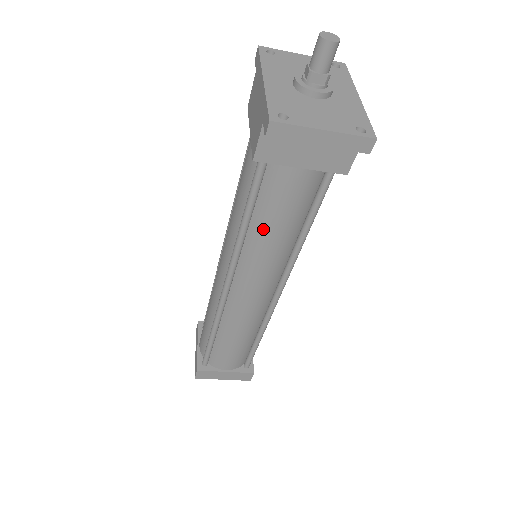
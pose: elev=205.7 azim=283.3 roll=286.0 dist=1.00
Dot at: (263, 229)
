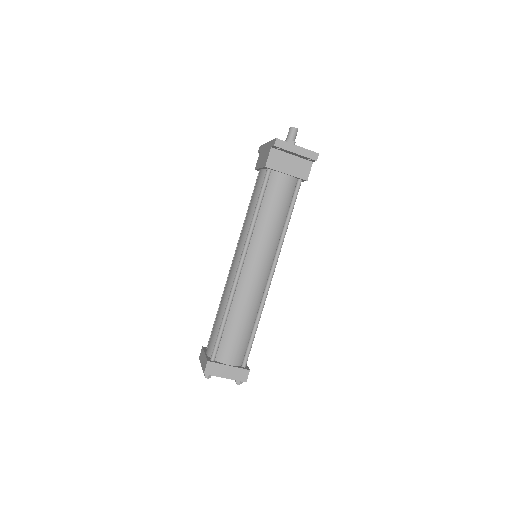
Dot at: (266, 215)
